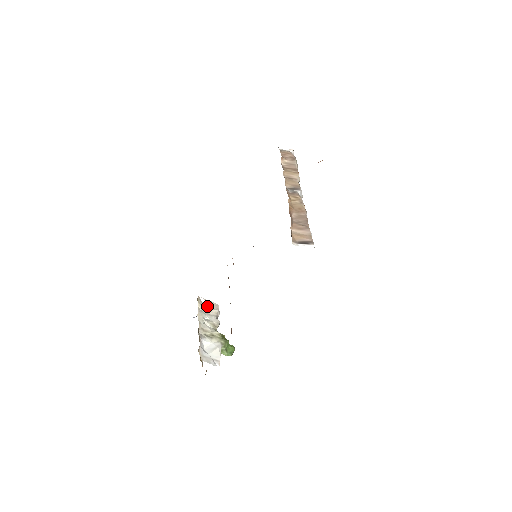
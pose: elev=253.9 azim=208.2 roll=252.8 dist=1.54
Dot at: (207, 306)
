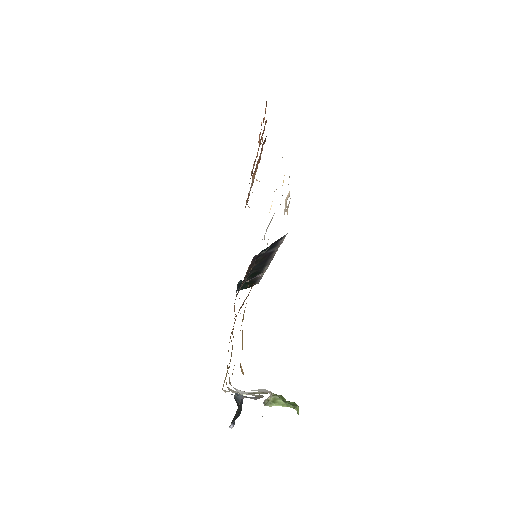
Dot at: occluded
